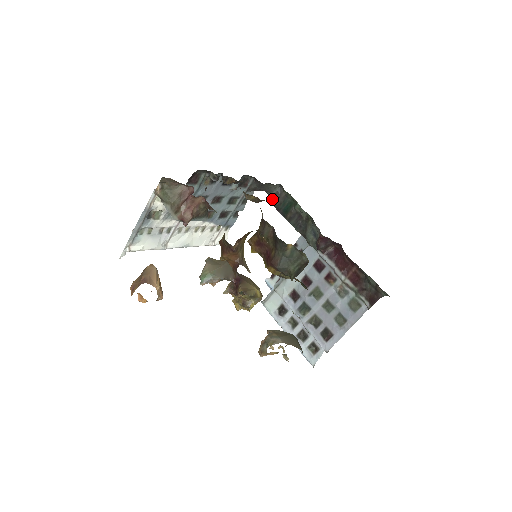
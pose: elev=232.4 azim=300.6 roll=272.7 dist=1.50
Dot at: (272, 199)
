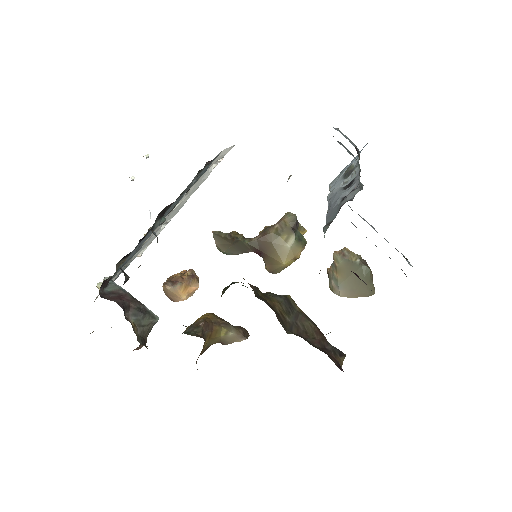
Dot at: occluded
